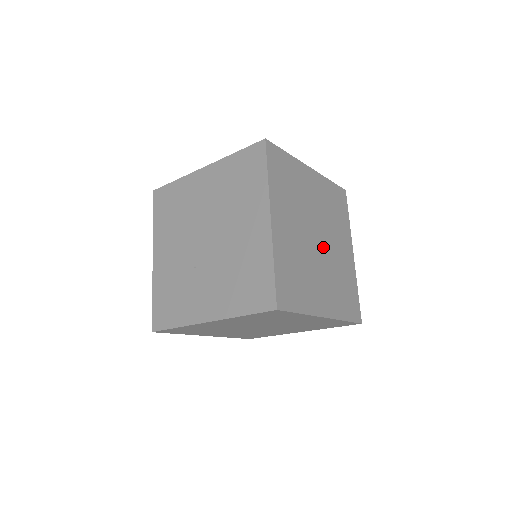
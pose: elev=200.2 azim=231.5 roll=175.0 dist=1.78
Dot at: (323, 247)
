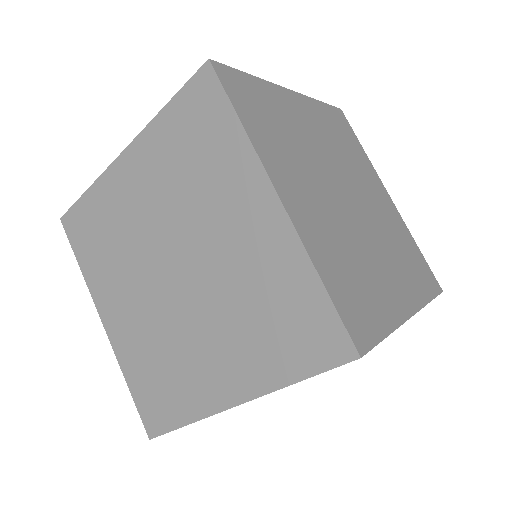
Dot at: (351, 211)
